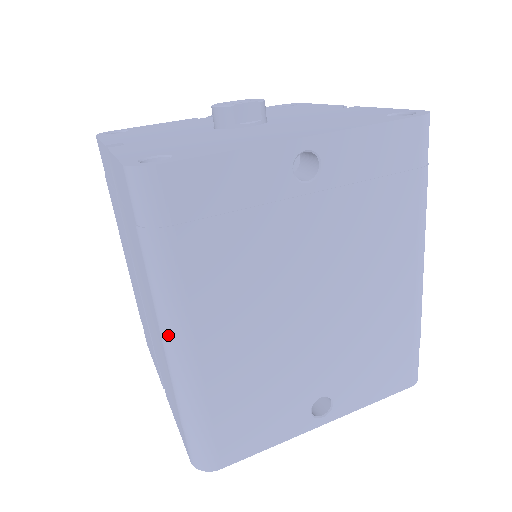
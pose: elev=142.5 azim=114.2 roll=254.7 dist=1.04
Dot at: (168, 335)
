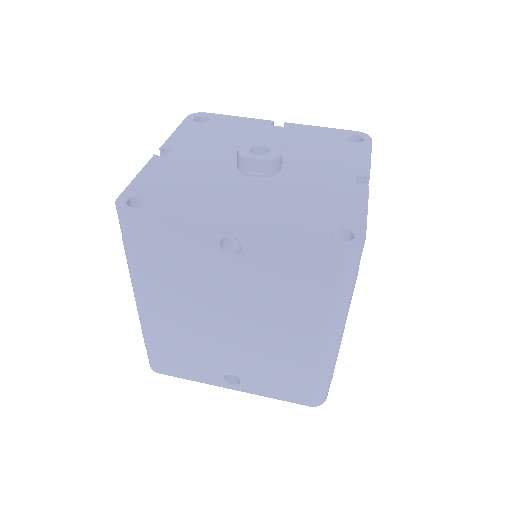
Dot at: (134, 295)
